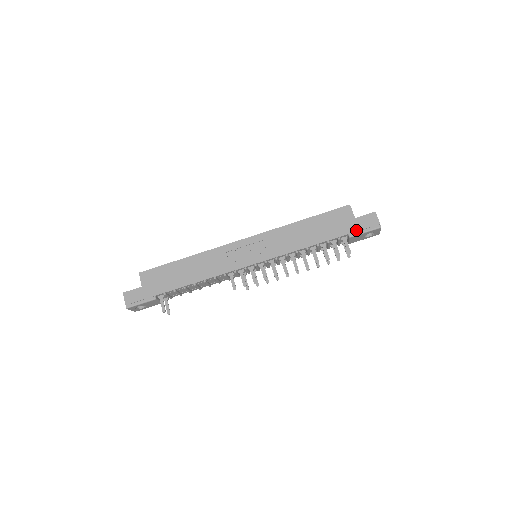
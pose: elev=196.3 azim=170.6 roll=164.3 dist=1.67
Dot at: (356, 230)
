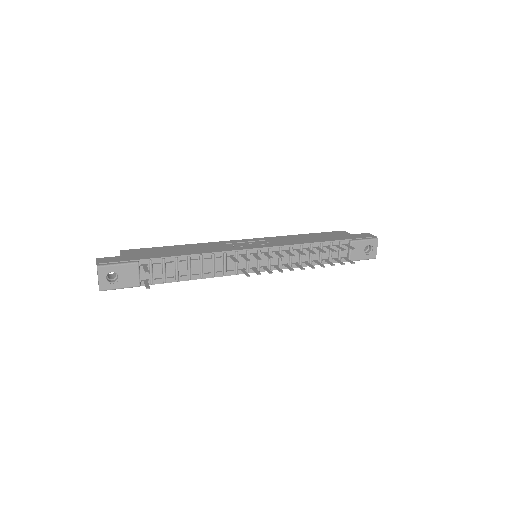
Dot at: (355, 238)
